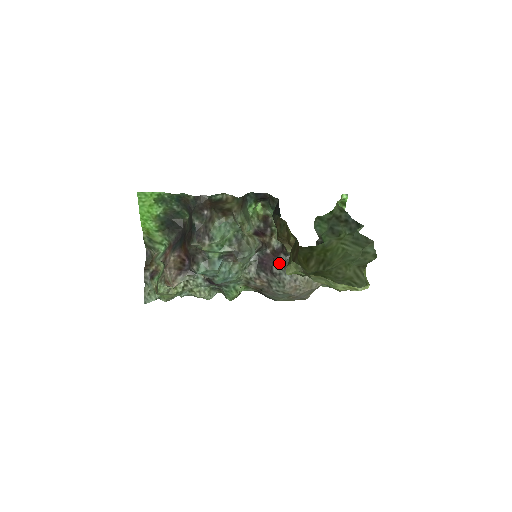
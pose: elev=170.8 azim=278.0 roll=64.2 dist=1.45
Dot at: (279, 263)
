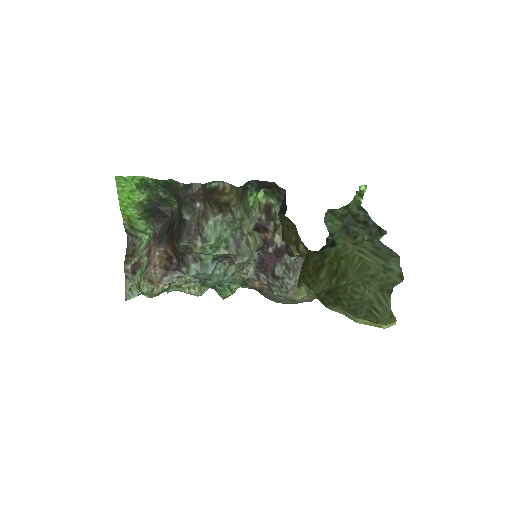
Dot at: (282, 265)
